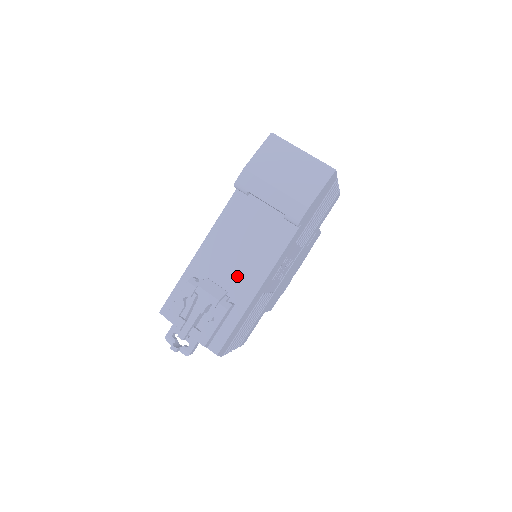
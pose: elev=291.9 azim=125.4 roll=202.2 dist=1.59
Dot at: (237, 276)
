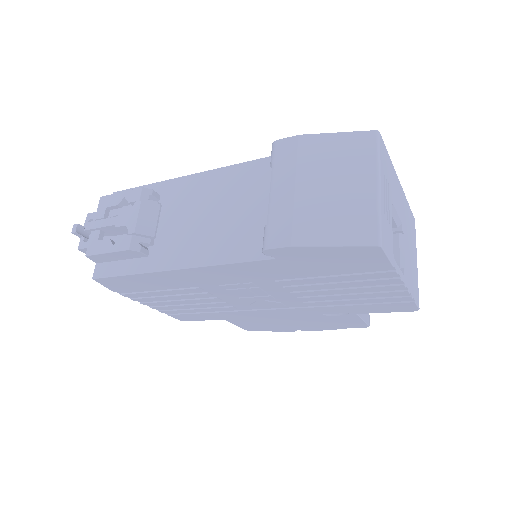
Dot at: (179, 235)
